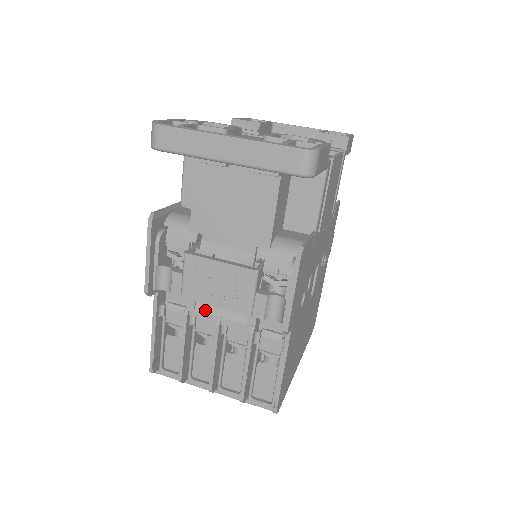
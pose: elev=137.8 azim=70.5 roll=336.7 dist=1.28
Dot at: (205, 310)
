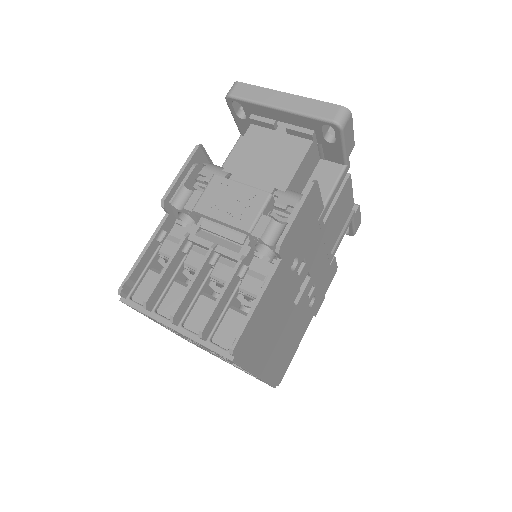
Dot at: (205, 237)
